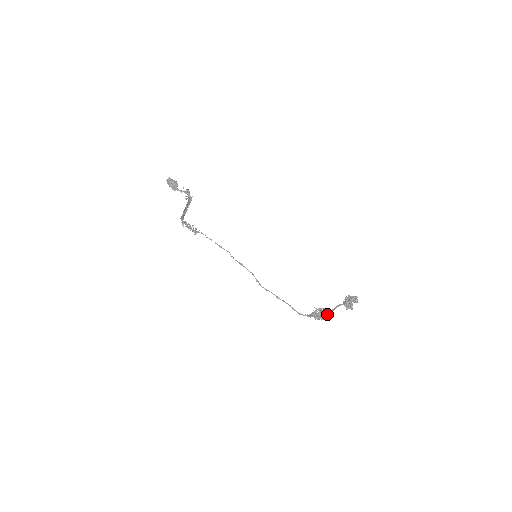
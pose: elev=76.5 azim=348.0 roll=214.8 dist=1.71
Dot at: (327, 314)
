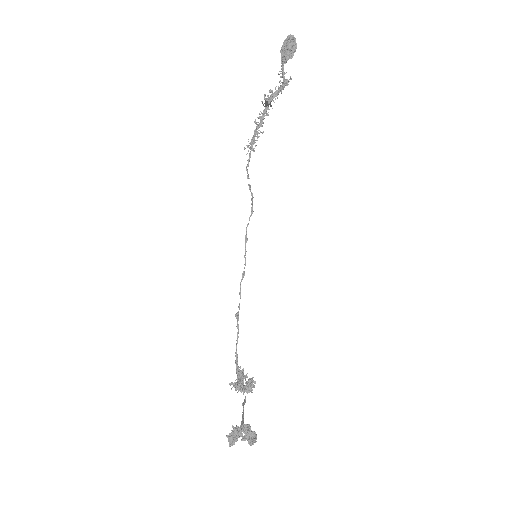
Dot at: occluded
